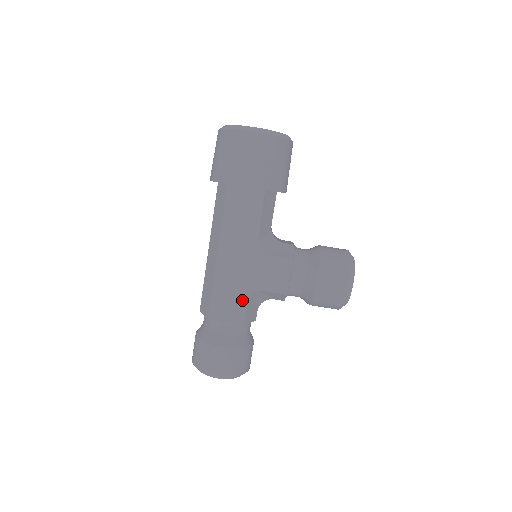
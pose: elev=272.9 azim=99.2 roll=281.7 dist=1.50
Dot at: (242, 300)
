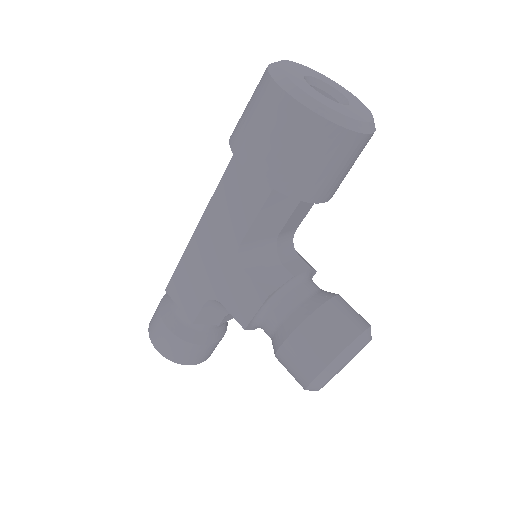
Dot at: (200, 298)
